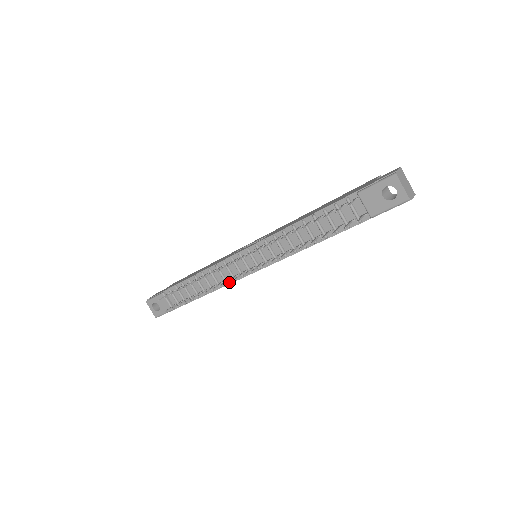
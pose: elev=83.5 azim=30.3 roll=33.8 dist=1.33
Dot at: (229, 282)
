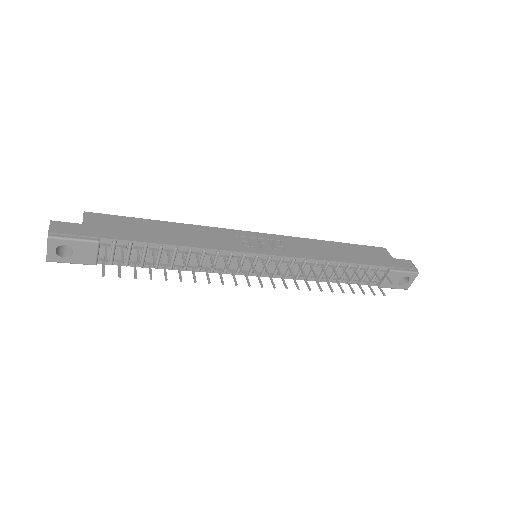
Dot at: (214, 271)
